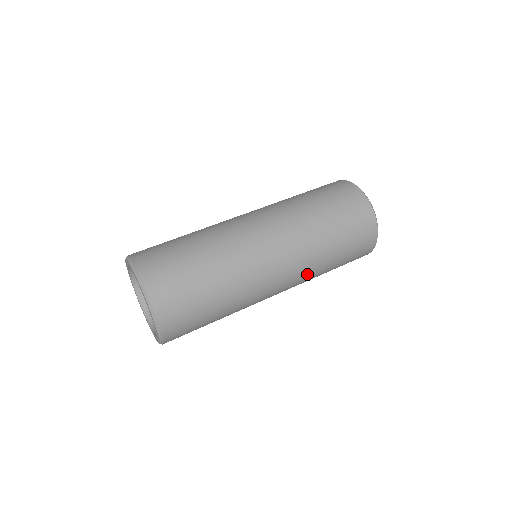
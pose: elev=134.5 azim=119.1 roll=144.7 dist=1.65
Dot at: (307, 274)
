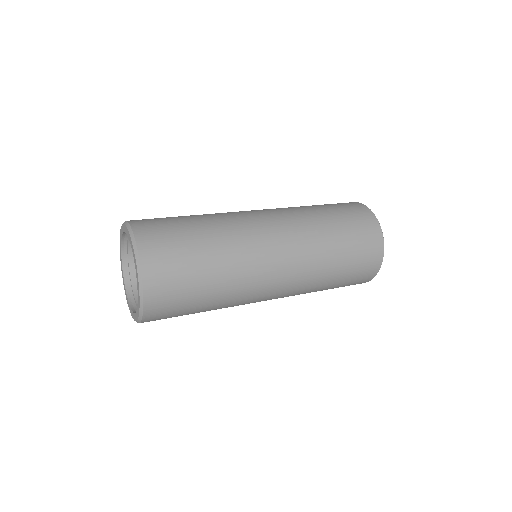
Dot at: (310, 253)
